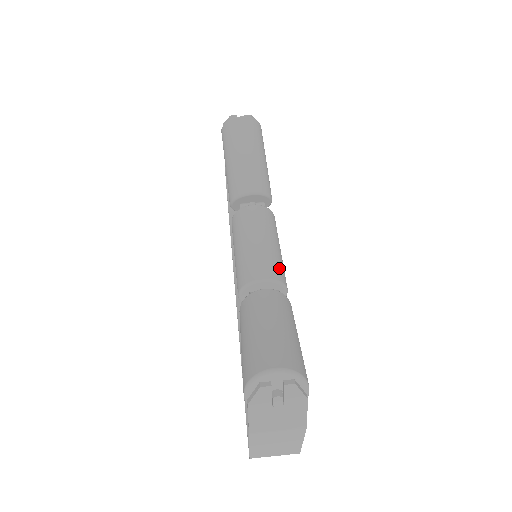
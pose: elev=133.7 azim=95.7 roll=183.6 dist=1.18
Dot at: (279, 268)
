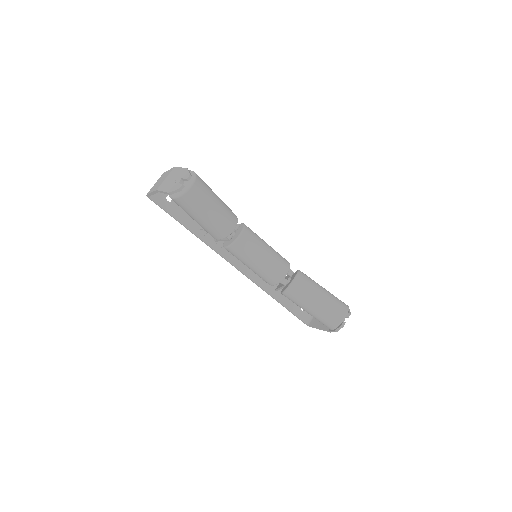
Dot at: (282, 259)
